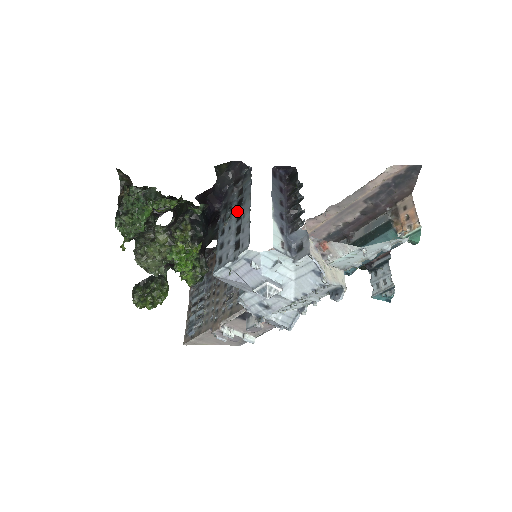
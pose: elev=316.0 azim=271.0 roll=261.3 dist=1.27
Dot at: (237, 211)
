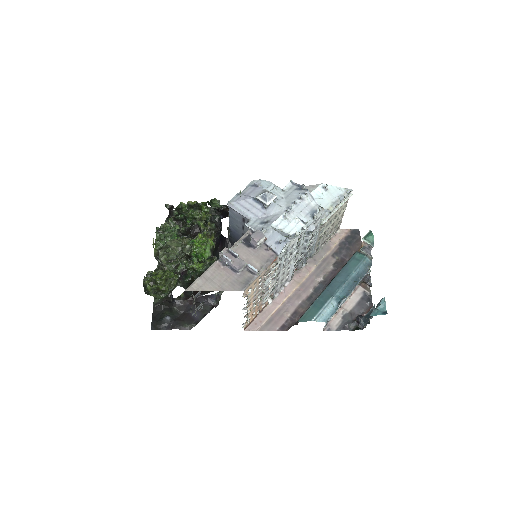
Dot at: occluded
